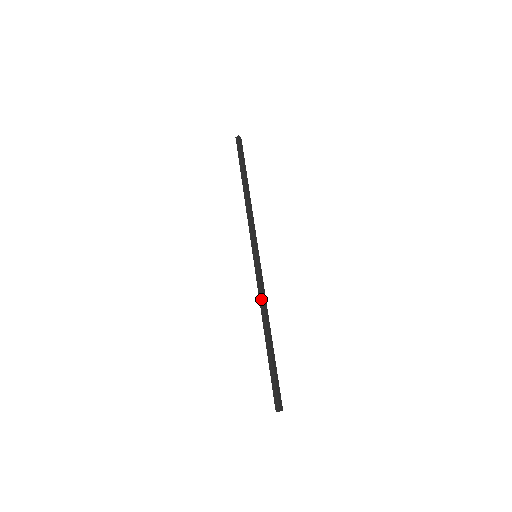
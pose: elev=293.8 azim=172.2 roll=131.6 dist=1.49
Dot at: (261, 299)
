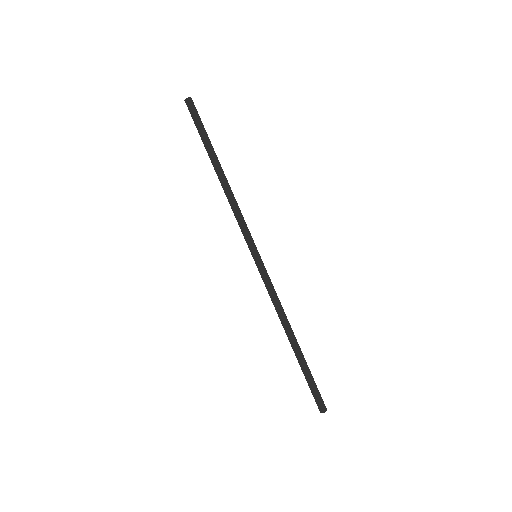
Dot at: (275, 305)
